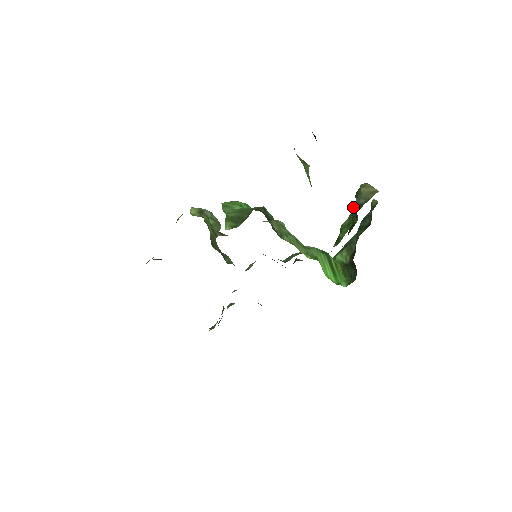
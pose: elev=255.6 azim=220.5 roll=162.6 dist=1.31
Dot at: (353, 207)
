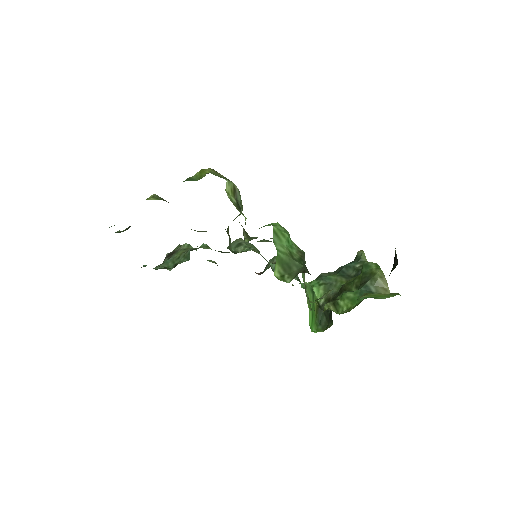
Dot at: (363, 286)
